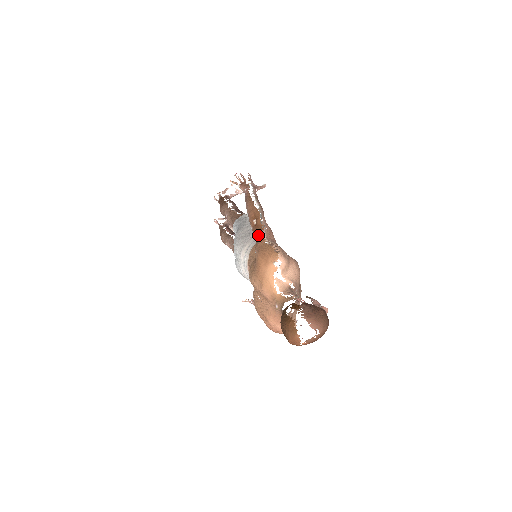
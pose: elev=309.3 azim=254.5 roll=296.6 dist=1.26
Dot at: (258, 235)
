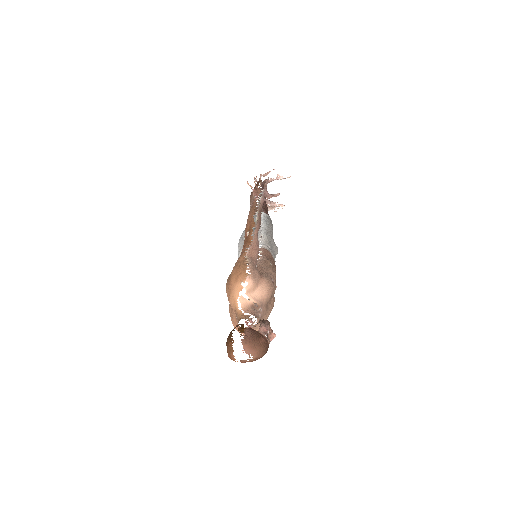
Dot at: (243, 249)
